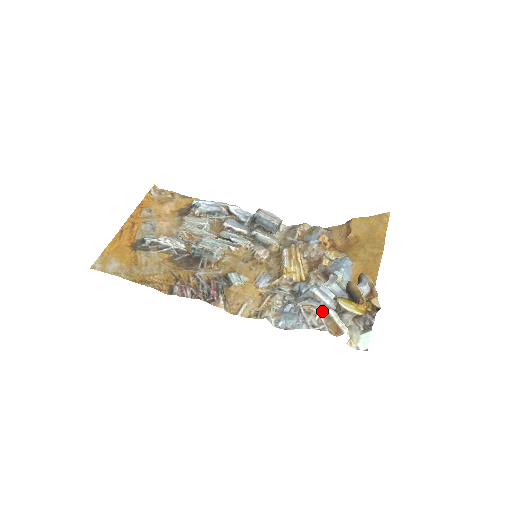
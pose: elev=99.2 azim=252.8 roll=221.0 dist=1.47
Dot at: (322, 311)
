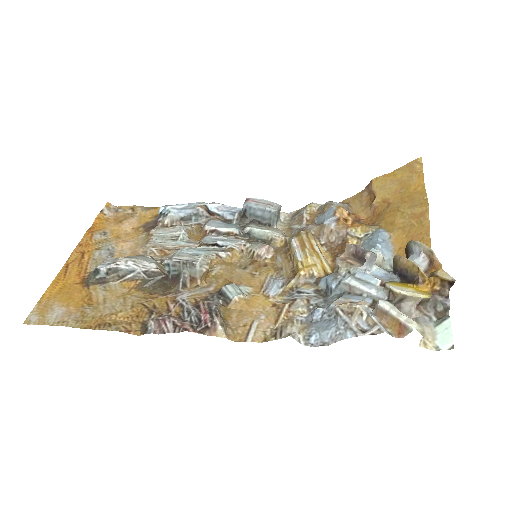
Dot at: (369, 306)
